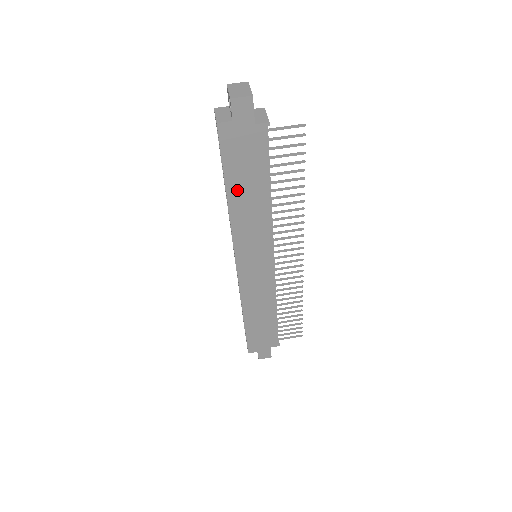
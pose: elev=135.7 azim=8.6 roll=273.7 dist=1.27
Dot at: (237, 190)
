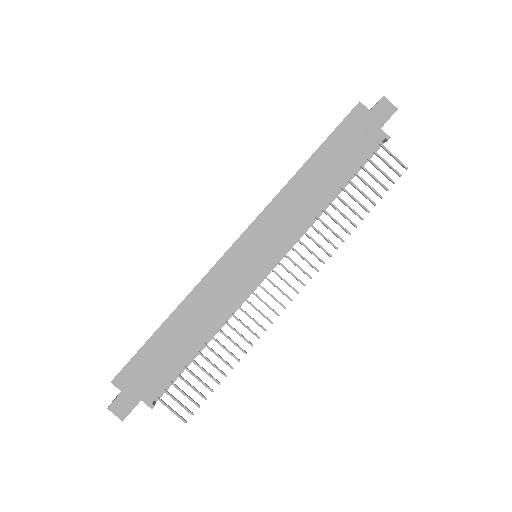
Dot at: (319, 164)
